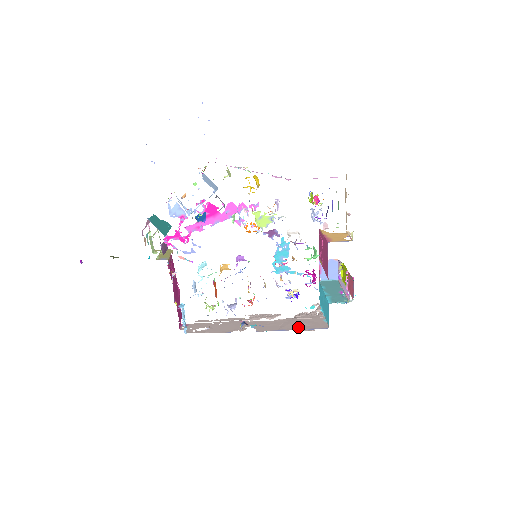
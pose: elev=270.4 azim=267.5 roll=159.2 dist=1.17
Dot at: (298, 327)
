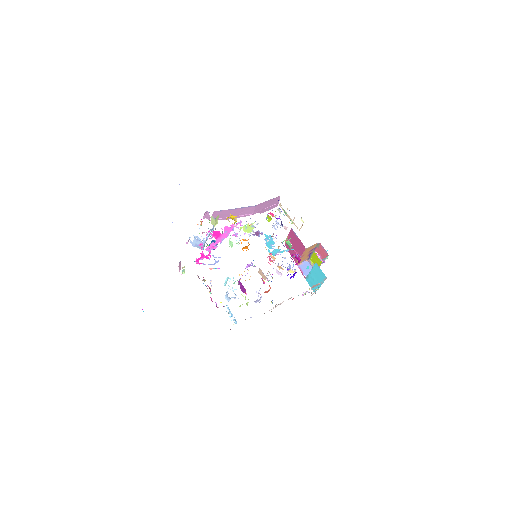
Dot at: occluded
